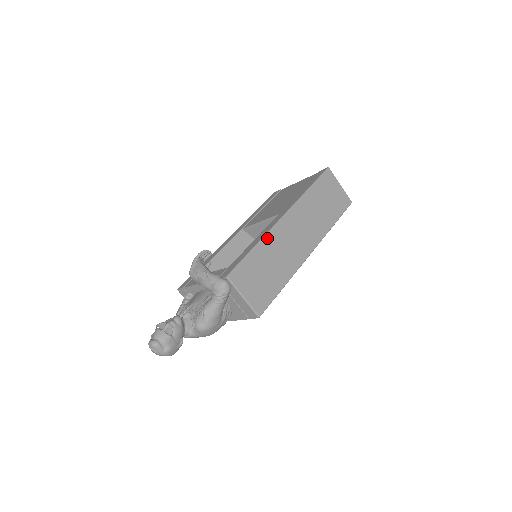
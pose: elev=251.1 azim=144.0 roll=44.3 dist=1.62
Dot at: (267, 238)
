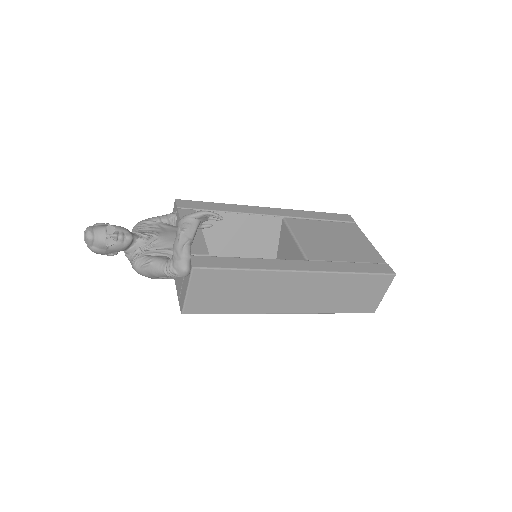
Dot at: (266, 273)
